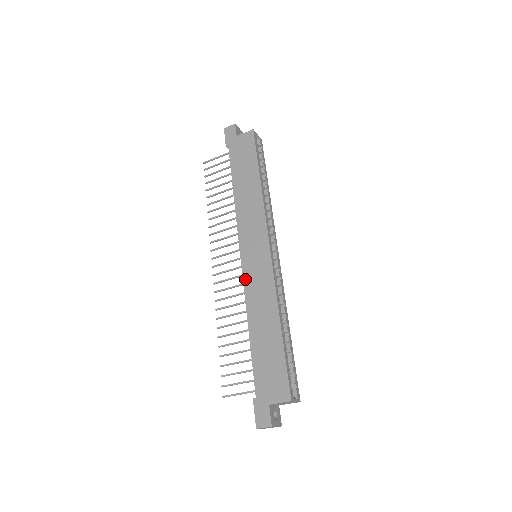
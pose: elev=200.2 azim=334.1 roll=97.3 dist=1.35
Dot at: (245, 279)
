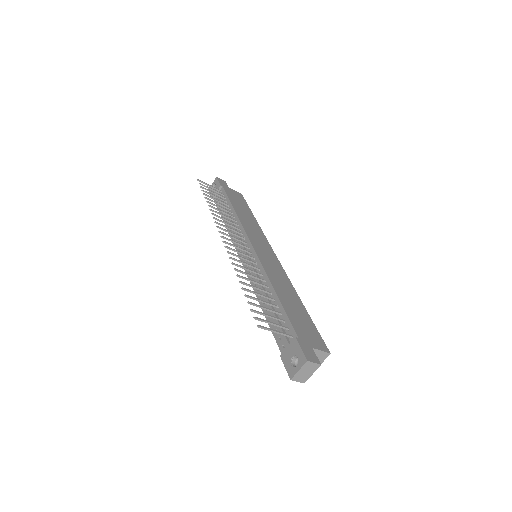
Dot at: (261, 259)
